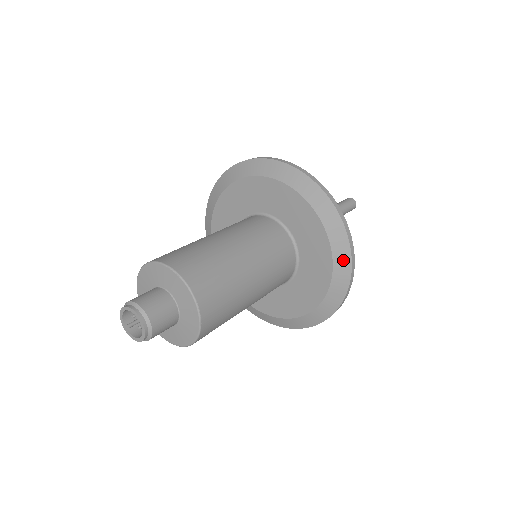
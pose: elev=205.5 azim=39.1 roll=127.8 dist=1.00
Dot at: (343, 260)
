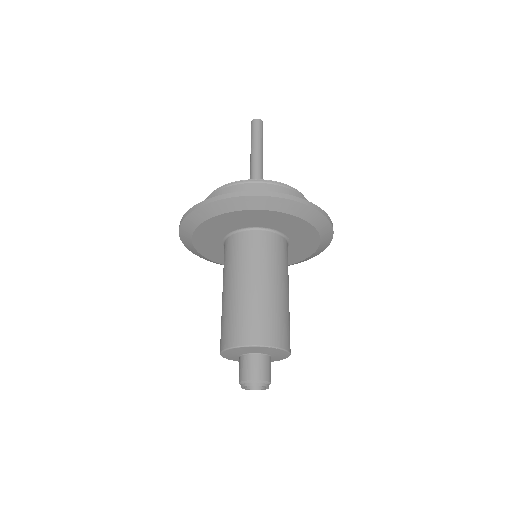
Dot at: (326, 242)
